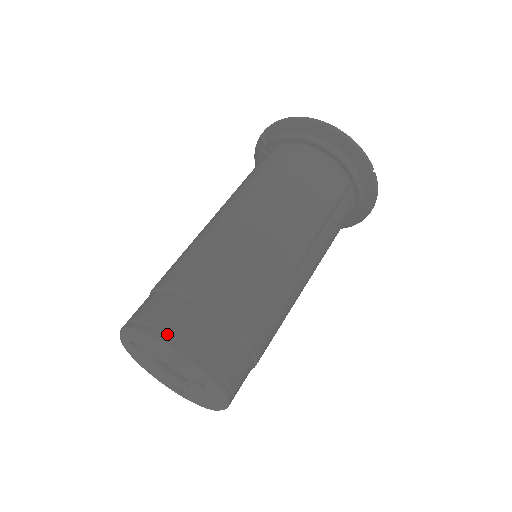
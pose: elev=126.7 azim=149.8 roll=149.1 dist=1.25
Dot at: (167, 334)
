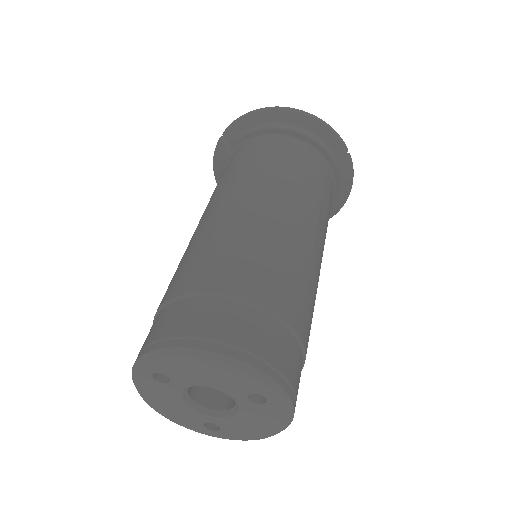
Dot at: (211, 342)
